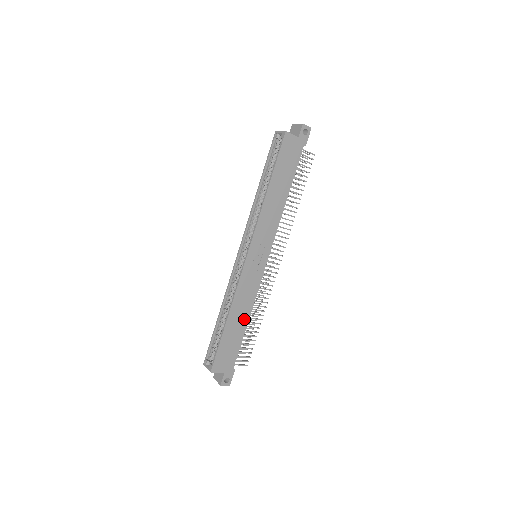
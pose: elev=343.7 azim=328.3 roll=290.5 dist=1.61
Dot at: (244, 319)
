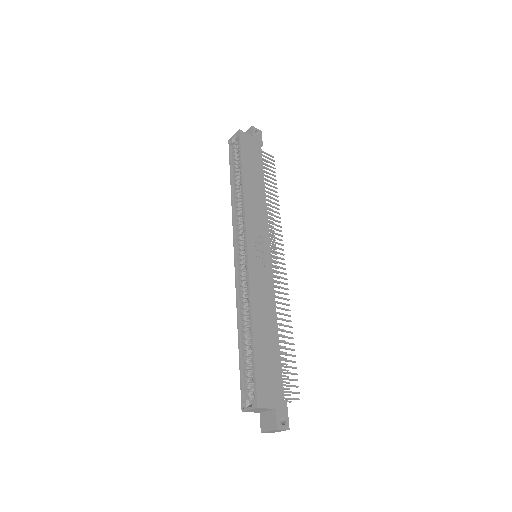
Dot at: (272, 328)
